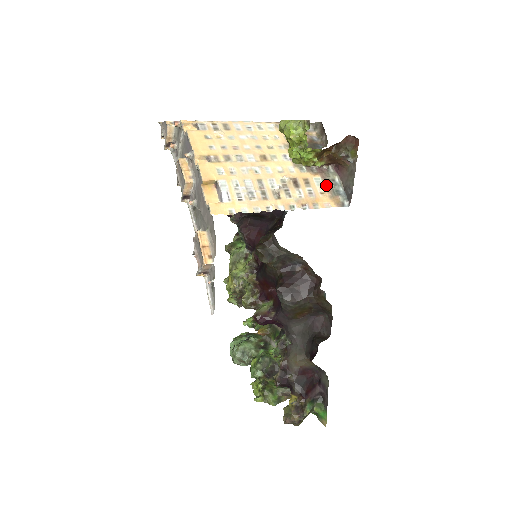
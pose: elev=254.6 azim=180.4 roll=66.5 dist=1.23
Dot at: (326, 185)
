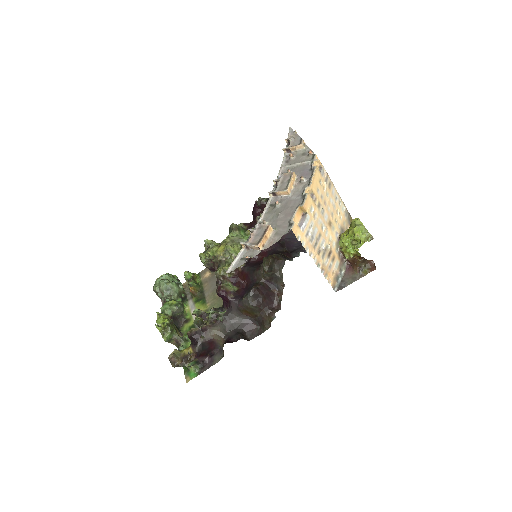
Dot at: (338, 270)
